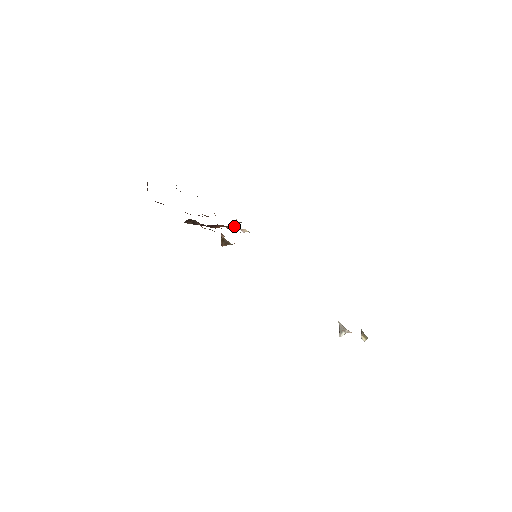
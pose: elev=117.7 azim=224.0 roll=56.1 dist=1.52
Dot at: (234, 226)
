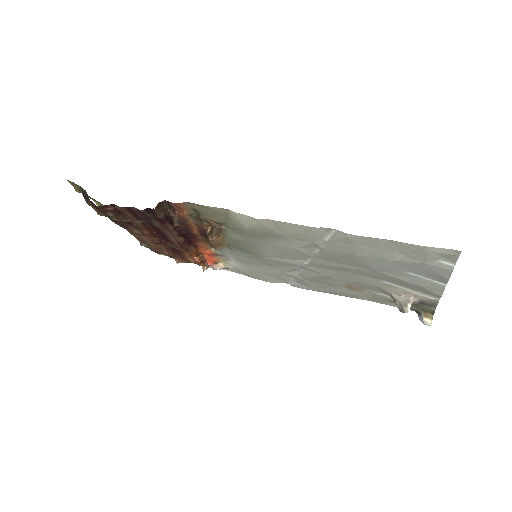
Dot at: (206, 262)
